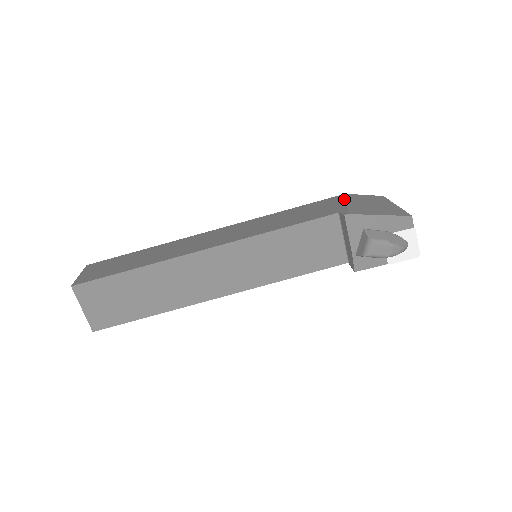
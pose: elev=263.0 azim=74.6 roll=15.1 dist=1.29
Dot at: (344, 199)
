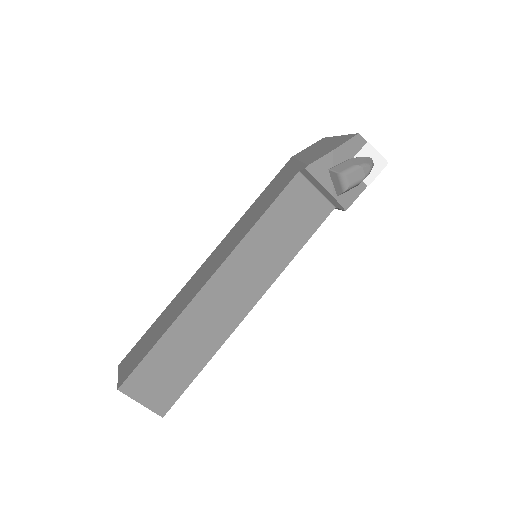
Dot at: (295, 160)
